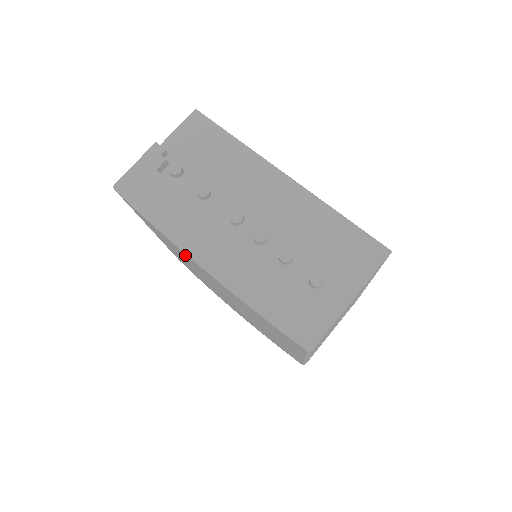
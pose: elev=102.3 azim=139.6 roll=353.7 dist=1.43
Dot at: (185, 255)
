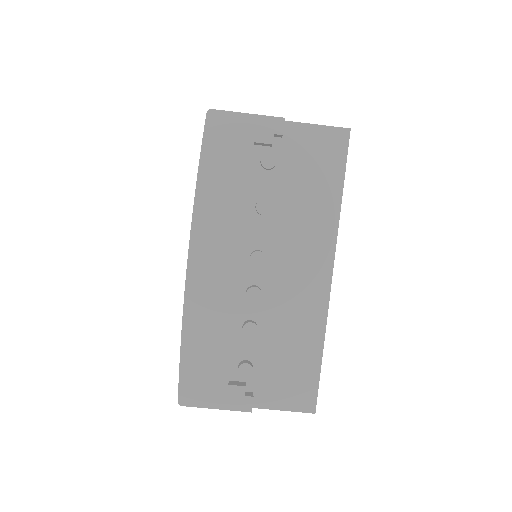
Dot at: occluded
